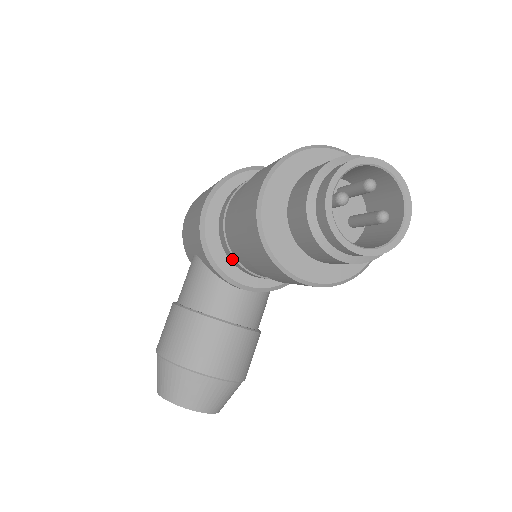
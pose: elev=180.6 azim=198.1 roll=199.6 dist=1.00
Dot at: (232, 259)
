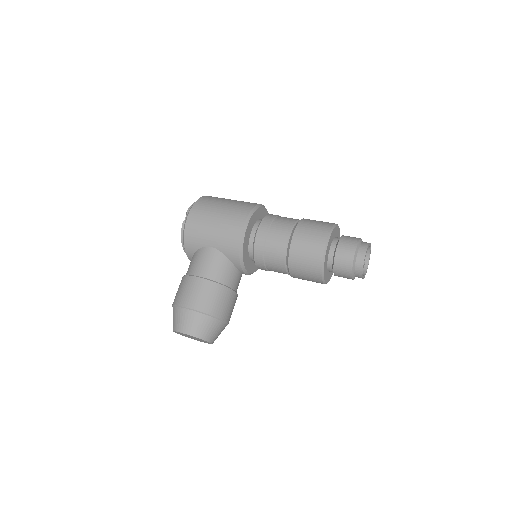
Dot at: (259, 259)
